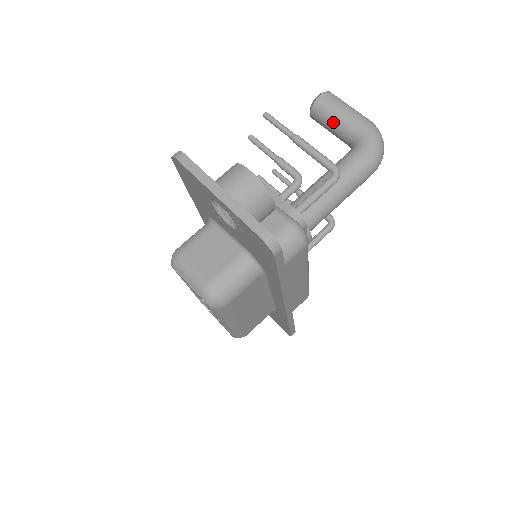
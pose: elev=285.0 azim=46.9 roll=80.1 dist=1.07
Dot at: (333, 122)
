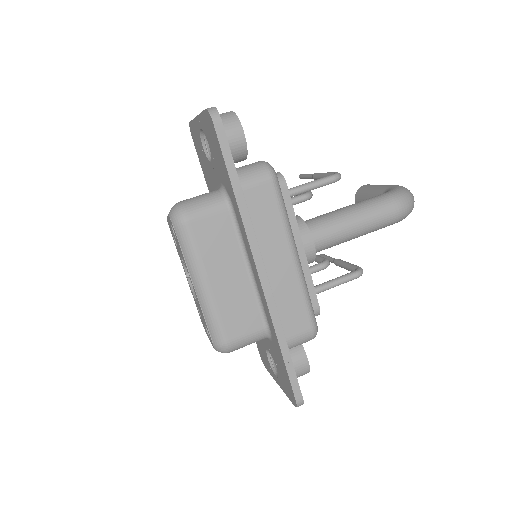
Dot at: (369, 195)
